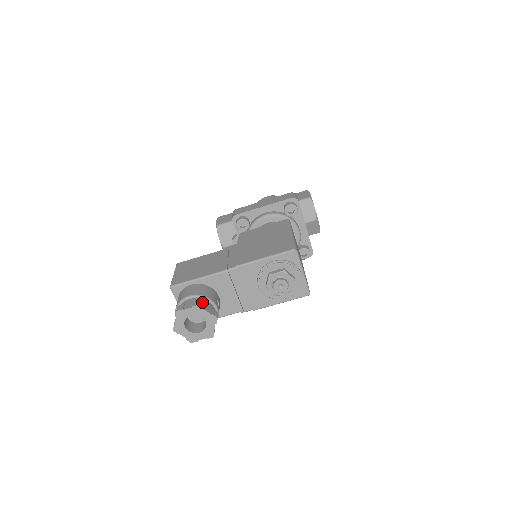
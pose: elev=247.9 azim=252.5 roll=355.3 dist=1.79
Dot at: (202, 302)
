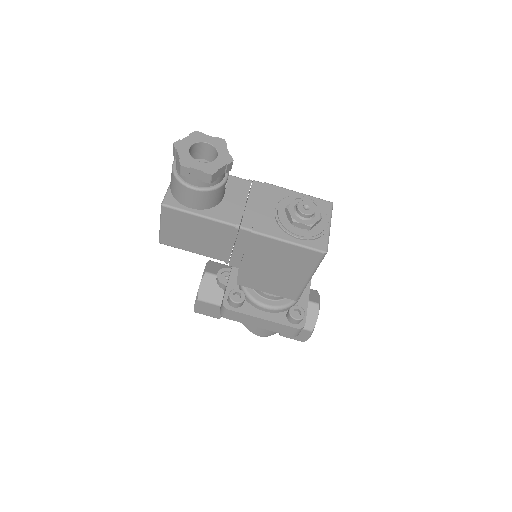
Dot at: occluded
